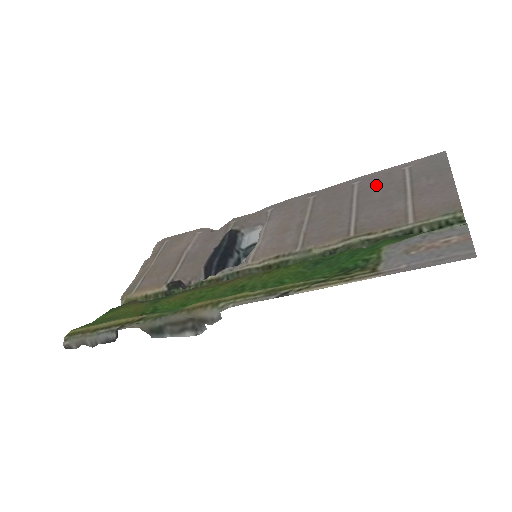
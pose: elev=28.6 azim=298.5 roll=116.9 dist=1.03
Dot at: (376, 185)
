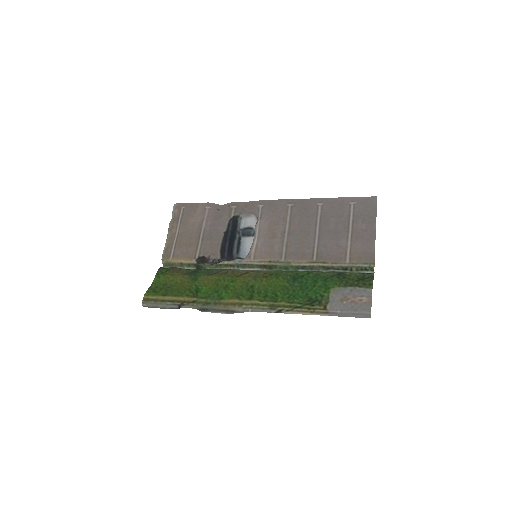
Dot at: (332, 214)
